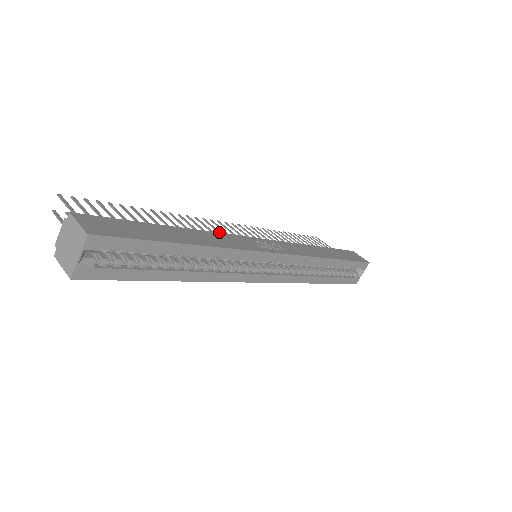
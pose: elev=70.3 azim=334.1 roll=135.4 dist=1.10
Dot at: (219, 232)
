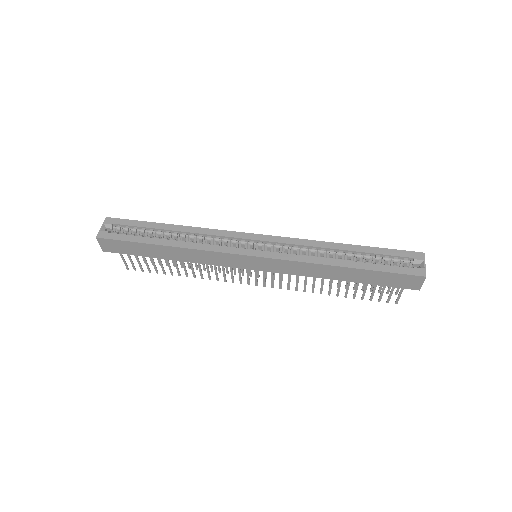
Dot at: occluded
